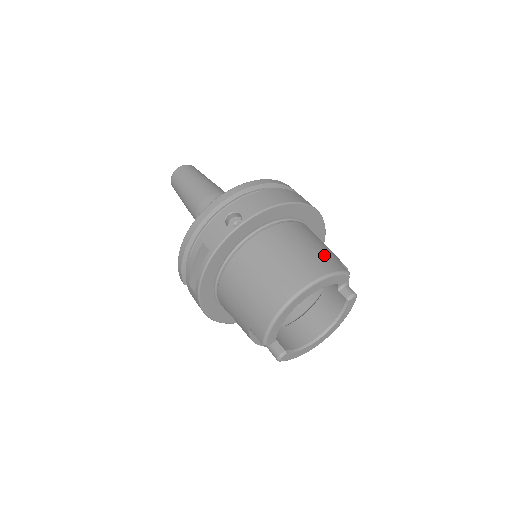
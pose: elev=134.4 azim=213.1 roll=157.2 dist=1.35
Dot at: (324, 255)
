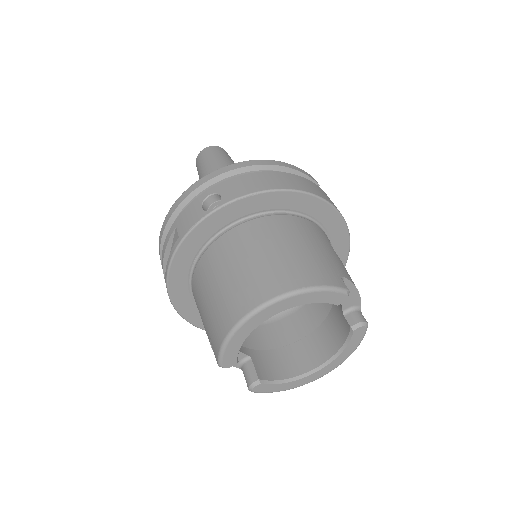
Dot at: (318, 262)
